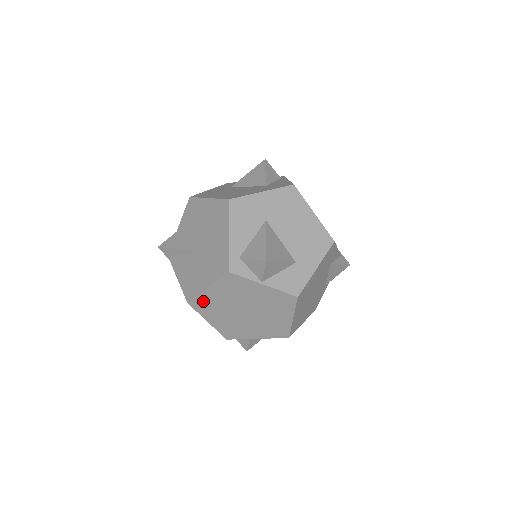
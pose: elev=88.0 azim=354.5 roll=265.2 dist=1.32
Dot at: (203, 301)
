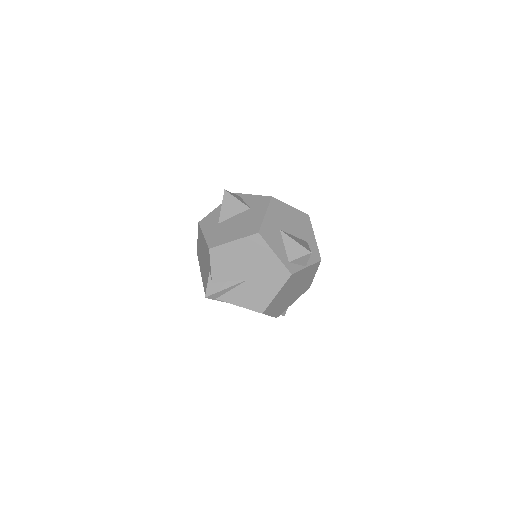
Dot at: (272, 305)
